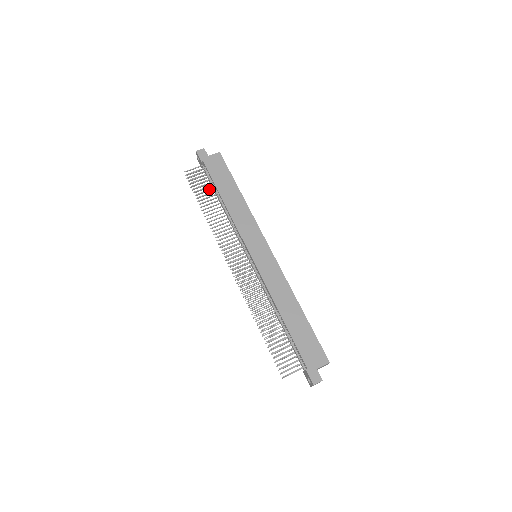
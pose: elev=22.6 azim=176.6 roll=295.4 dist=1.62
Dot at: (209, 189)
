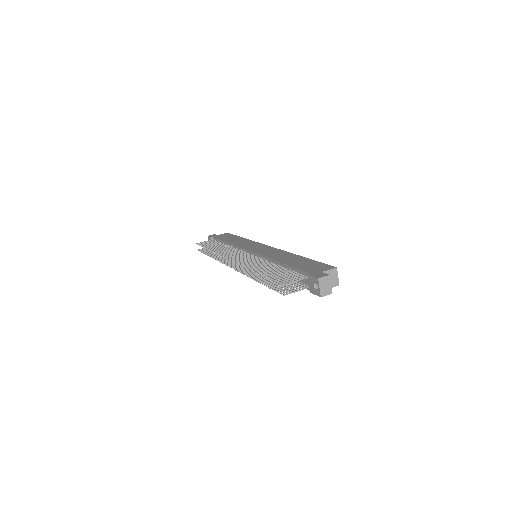
Dot at: (216, 244)
